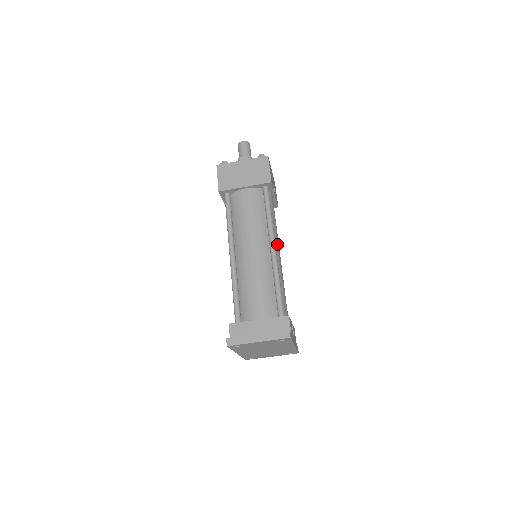
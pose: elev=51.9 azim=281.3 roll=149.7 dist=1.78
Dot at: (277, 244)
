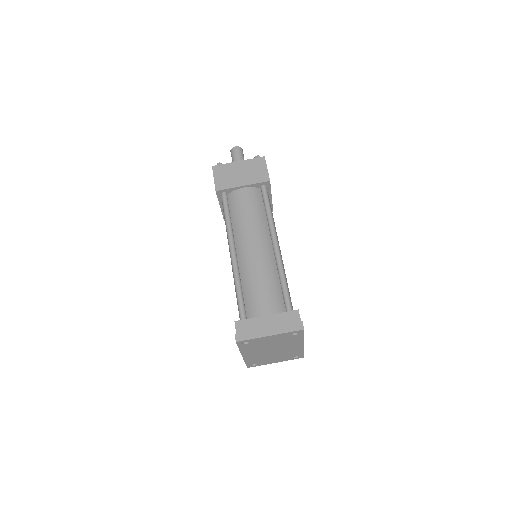
Dot at: (278, 243)
